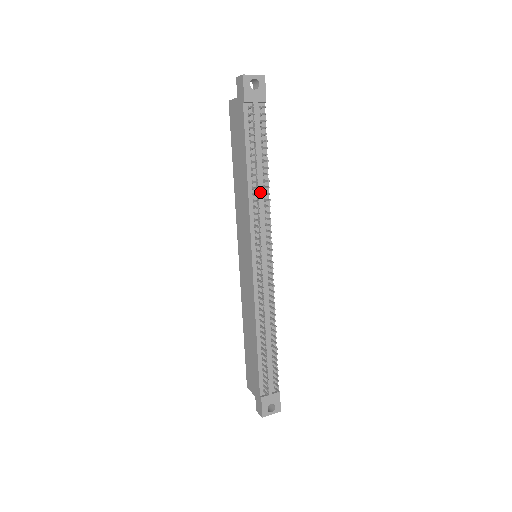
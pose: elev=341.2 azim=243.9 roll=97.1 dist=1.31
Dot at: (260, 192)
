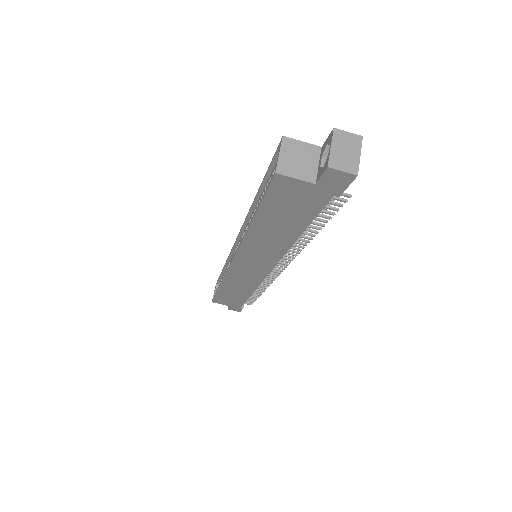
Dot at: occluded
